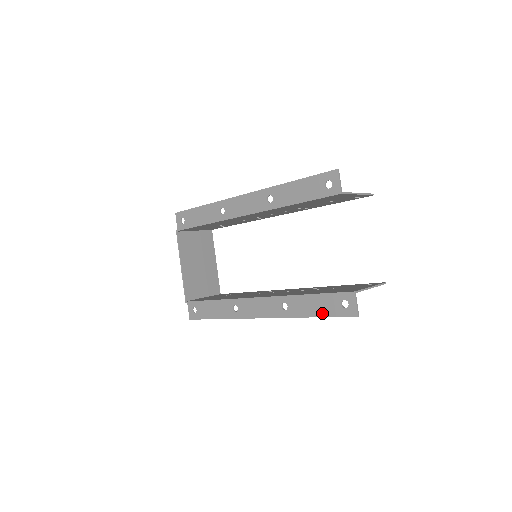
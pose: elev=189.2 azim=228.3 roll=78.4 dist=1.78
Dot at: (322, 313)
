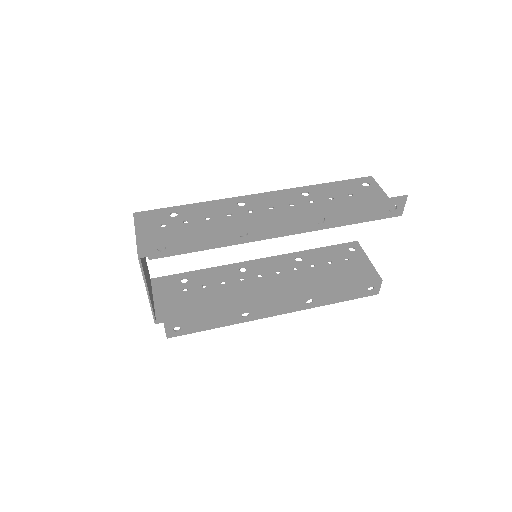
Dot at: (348, 299)
